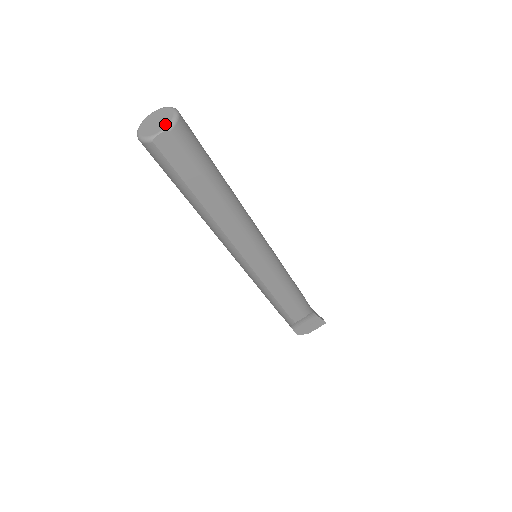
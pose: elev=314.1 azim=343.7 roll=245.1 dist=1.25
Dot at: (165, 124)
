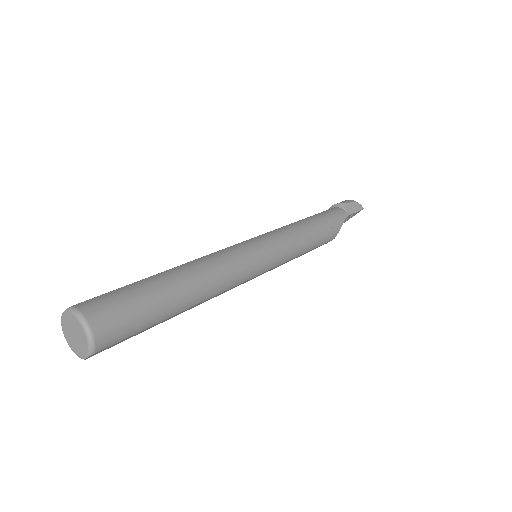
Dot at: (85, 347)
